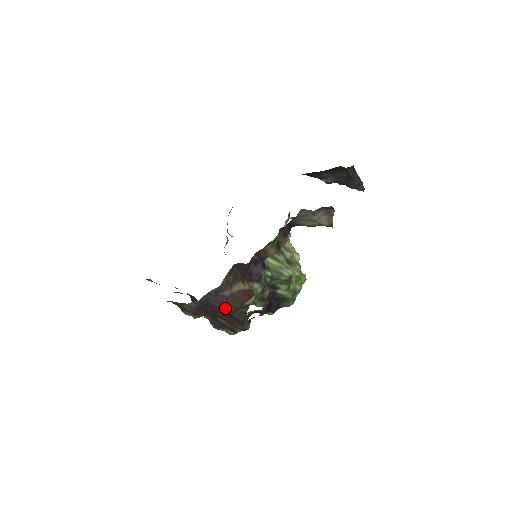
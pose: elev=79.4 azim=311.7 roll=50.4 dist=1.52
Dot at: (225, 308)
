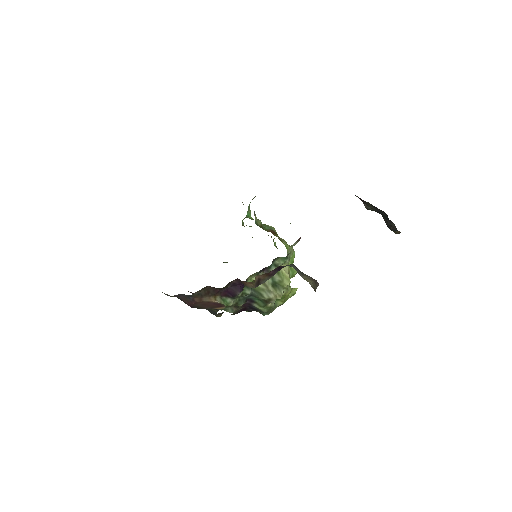
Dot at: (194, 306)
